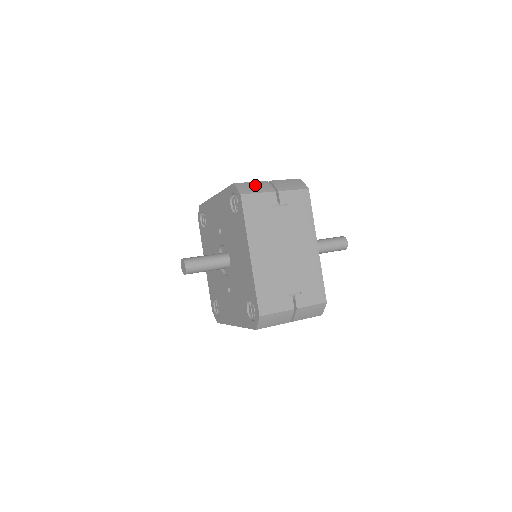
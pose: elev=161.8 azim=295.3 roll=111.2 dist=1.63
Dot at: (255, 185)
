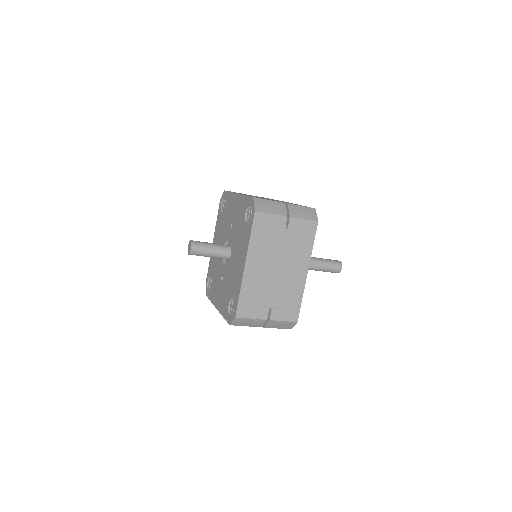
Dot at: (272, 205)
